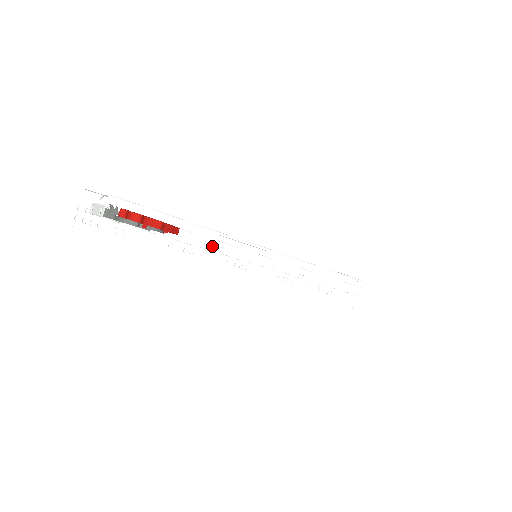
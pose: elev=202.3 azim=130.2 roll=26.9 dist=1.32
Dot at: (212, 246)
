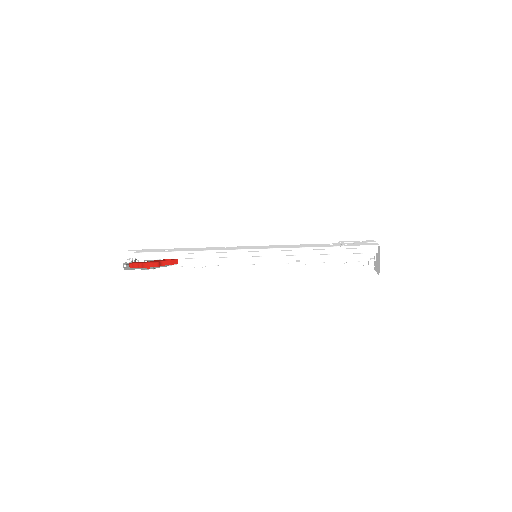
Dot at: (207, 263)
